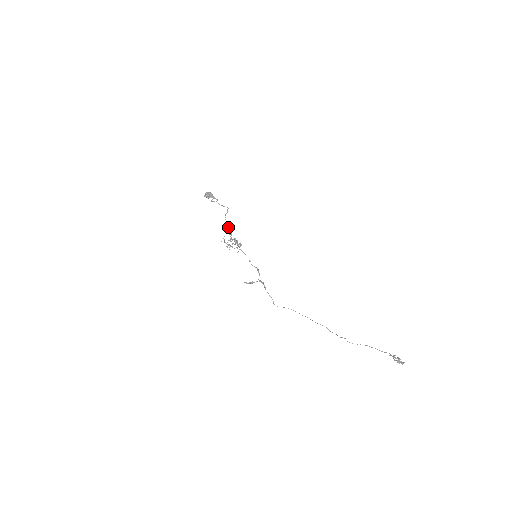
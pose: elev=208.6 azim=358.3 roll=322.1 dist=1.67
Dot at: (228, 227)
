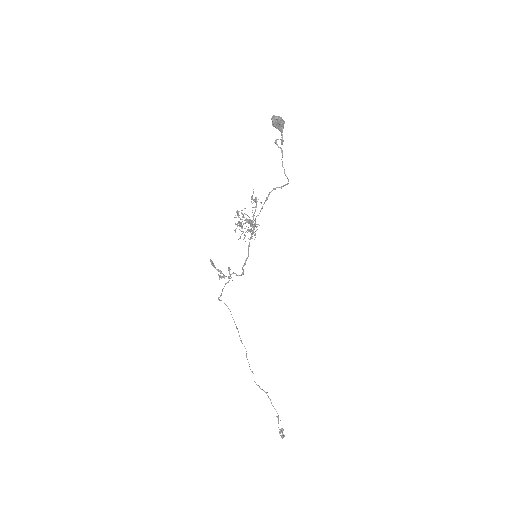
Dot at: occluded
